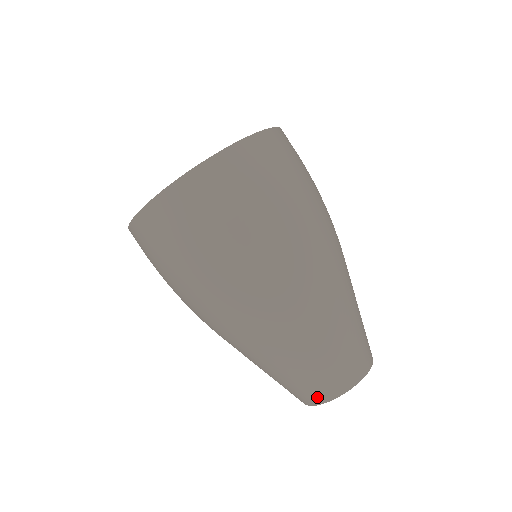
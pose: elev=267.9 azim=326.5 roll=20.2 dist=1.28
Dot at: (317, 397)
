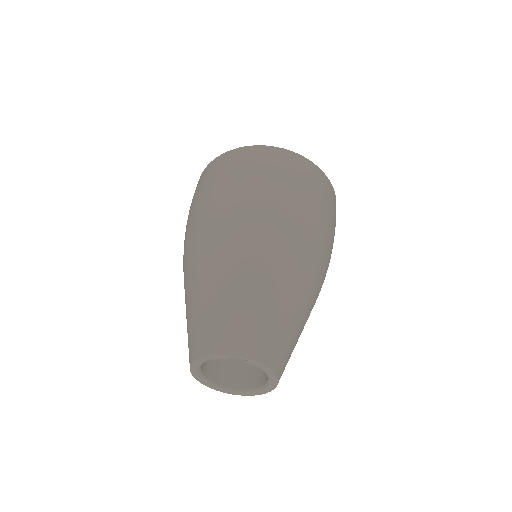
Dot at: (200, 347)
